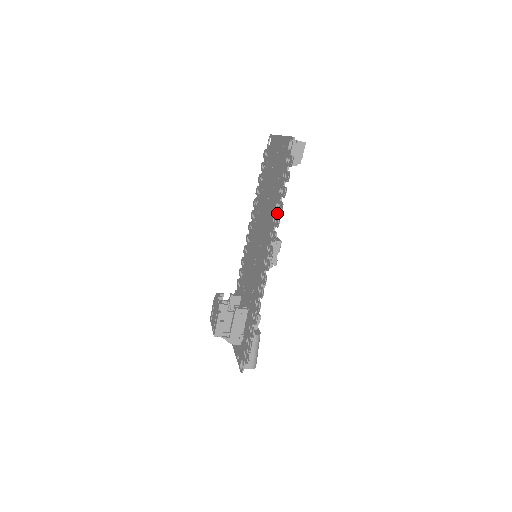
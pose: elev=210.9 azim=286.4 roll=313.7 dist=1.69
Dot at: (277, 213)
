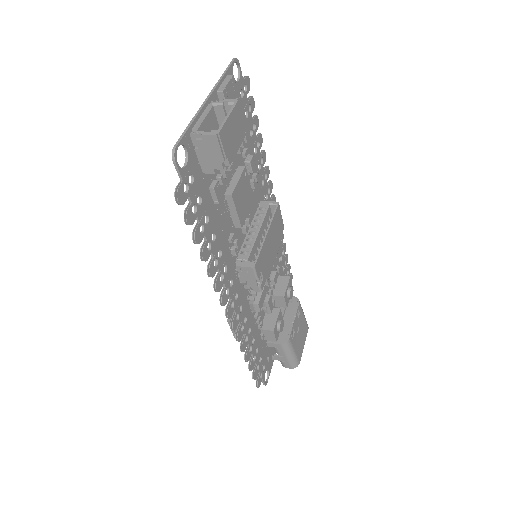
Dot at: (210, 254)
